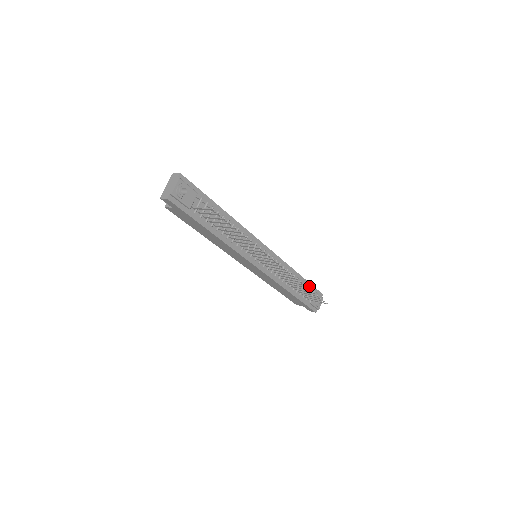
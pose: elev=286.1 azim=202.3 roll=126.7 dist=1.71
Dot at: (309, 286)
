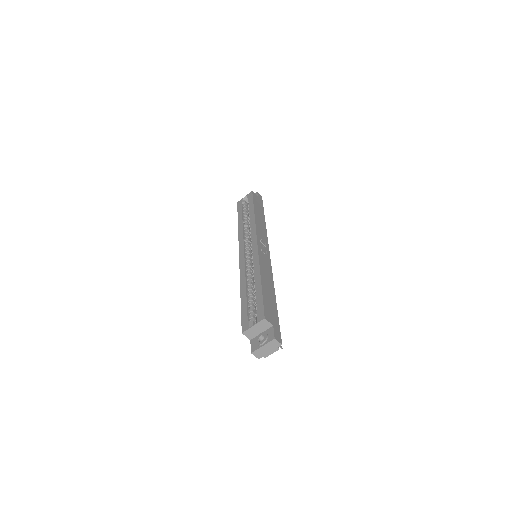
Dot at: occluded
